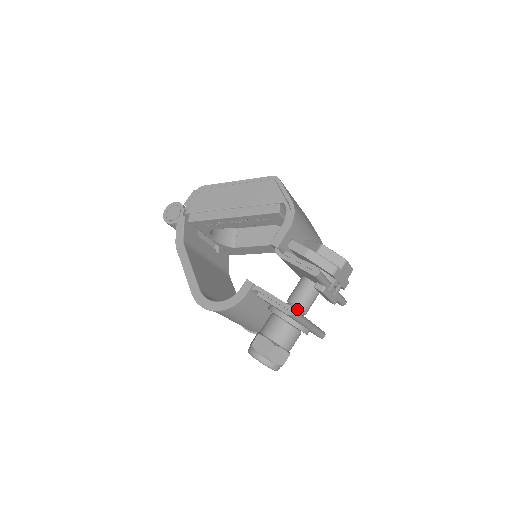
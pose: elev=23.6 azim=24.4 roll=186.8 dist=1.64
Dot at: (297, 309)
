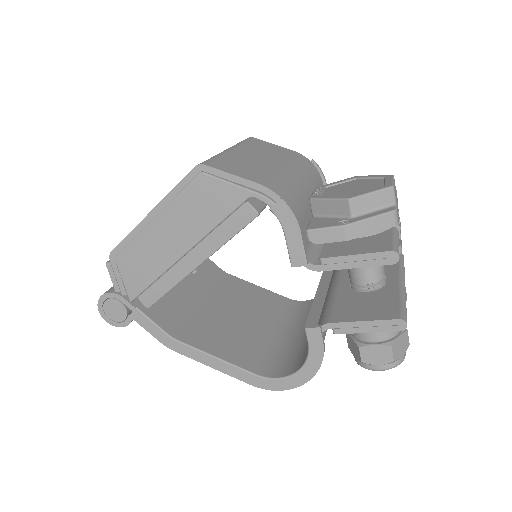
Dot at: (377, 286)
